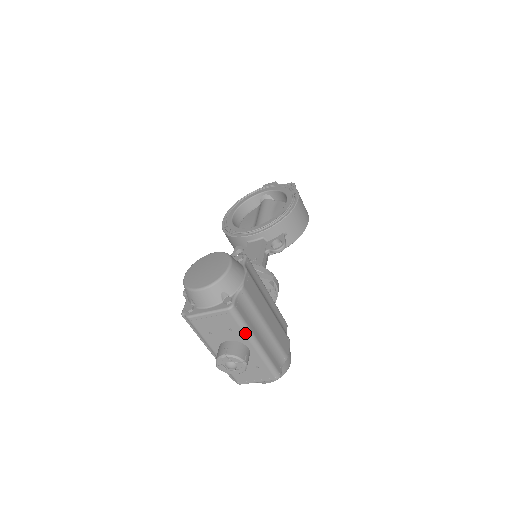
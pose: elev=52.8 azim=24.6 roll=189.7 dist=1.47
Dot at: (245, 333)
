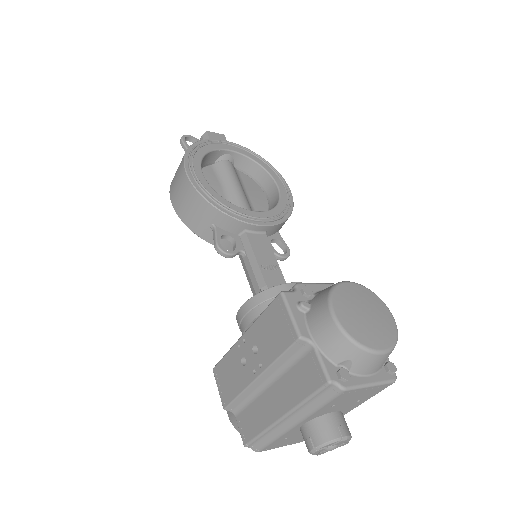
Dot at: occluded
